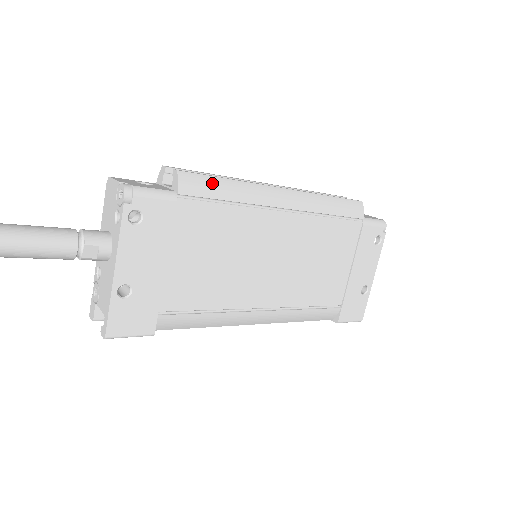
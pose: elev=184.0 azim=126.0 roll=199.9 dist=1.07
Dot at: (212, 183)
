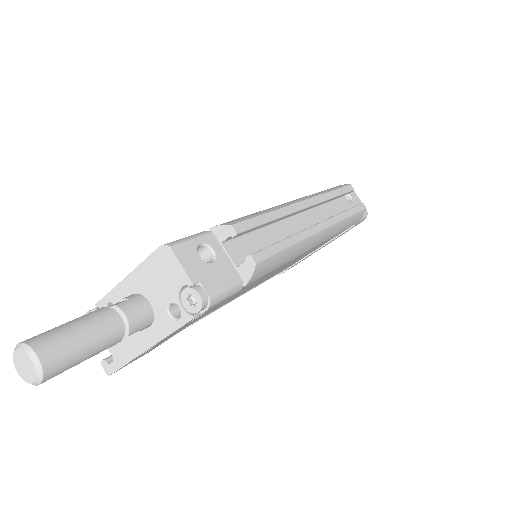
Dot at: (277, 260)
